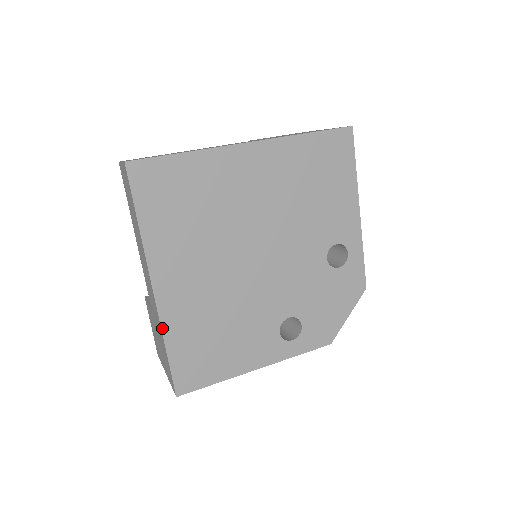
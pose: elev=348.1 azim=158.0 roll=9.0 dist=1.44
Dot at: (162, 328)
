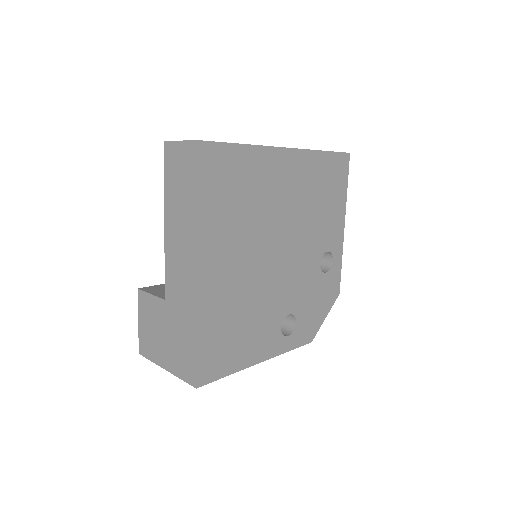
Dot at: (197, 314)
